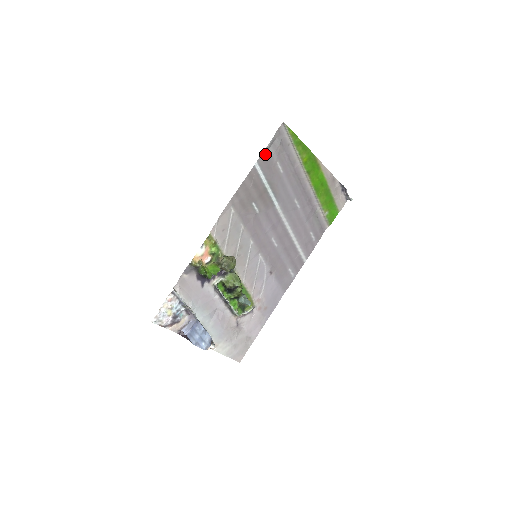
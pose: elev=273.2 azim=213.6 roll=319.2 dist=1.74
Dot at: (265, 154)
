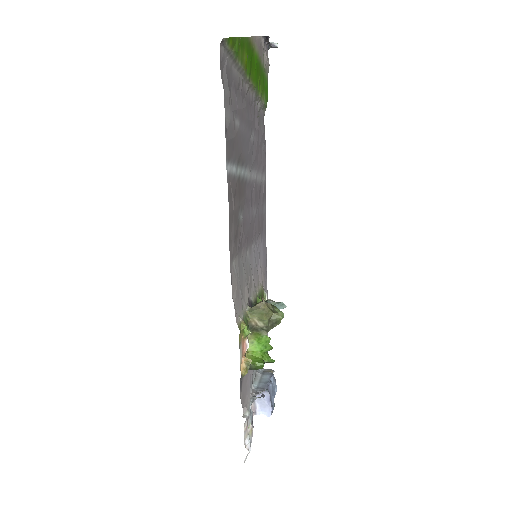
Dot at: (226, 134)
